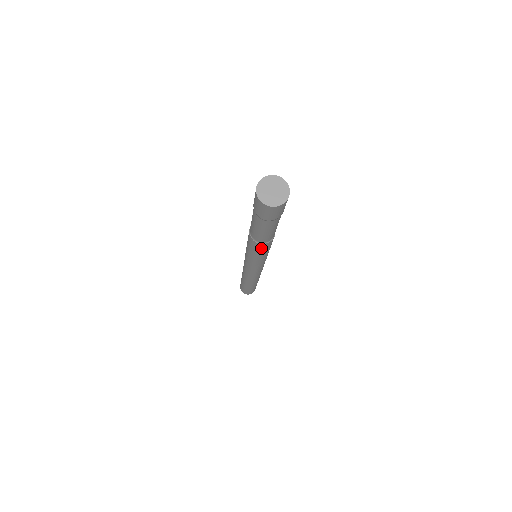
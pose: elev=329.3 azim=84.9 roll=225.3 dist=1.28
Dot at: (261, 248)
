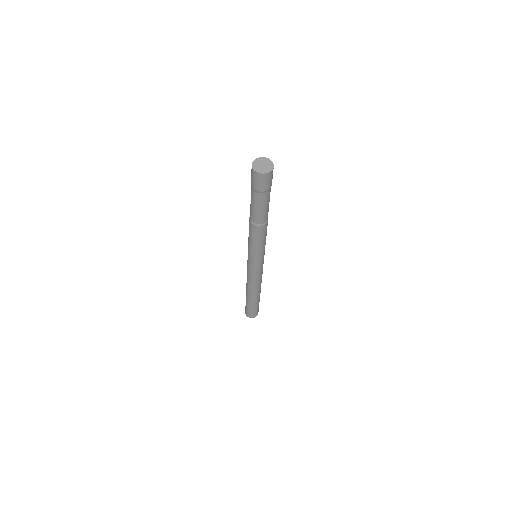
Dot at: (265, 230)
